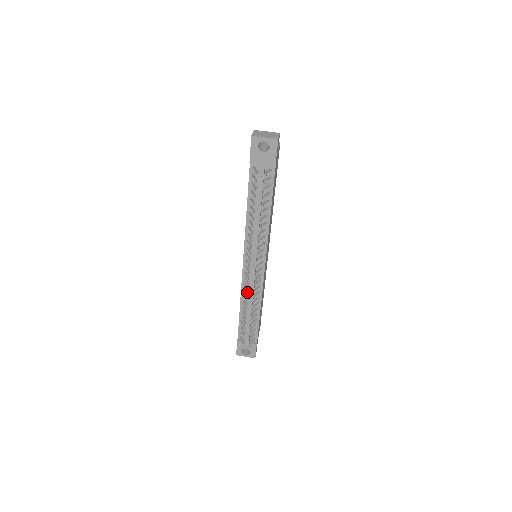
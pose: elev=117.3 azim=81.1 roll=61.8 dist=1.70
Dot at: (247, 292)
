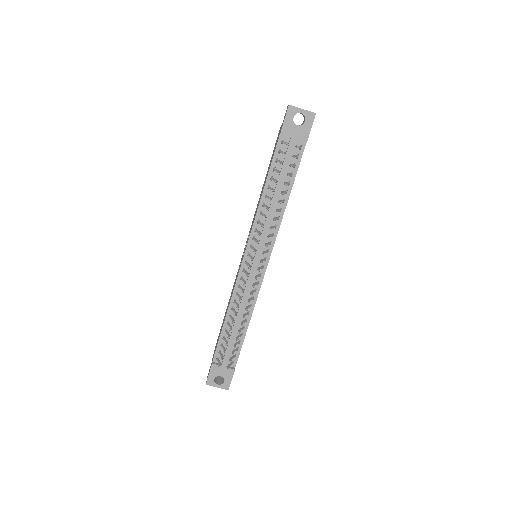
Dot at: occluded
